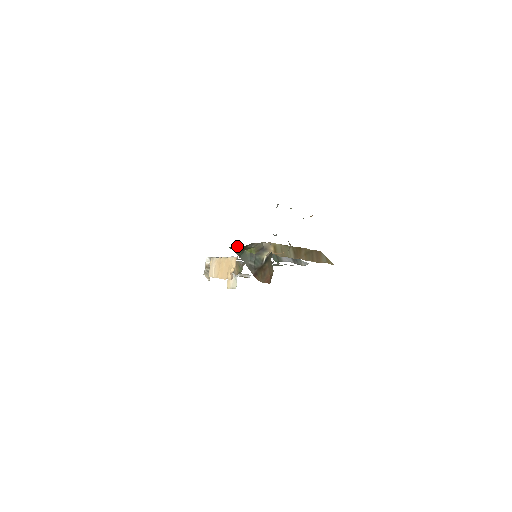
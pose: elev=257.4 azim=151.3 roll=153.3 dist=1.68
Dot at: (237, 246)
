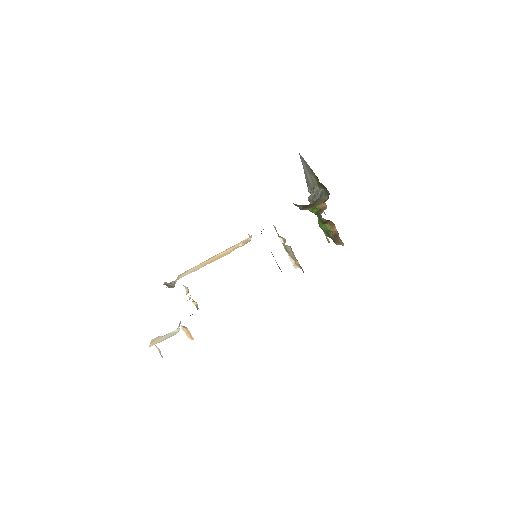
Dot at: occluded
